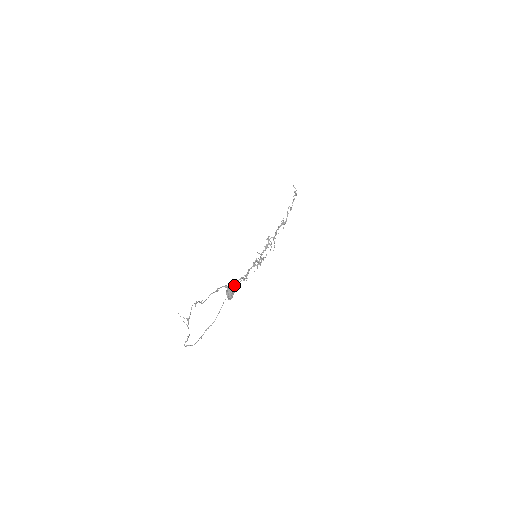
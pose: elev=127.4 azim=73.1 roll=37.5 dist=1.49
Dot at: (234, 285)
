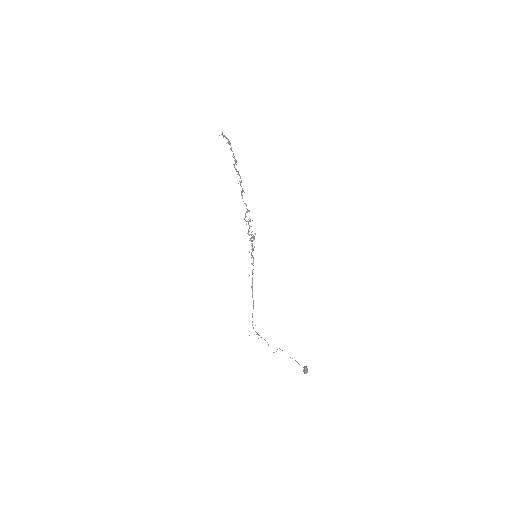
Dot at: (252, 274)
